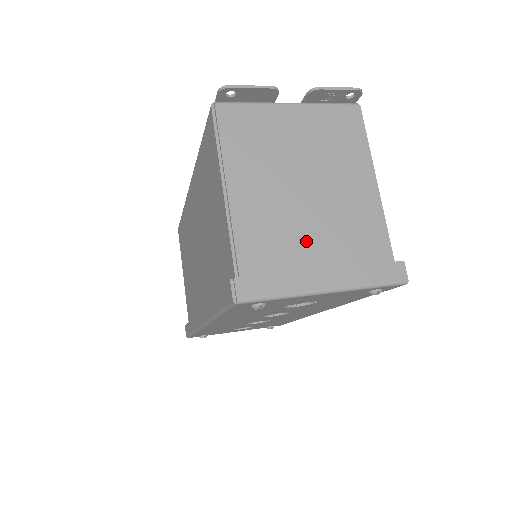
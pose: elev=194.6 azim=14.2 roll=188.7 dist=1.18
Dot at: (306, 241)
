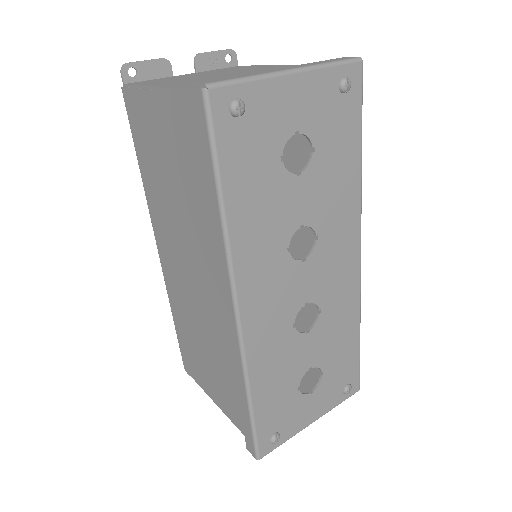
Dot at: occluded
